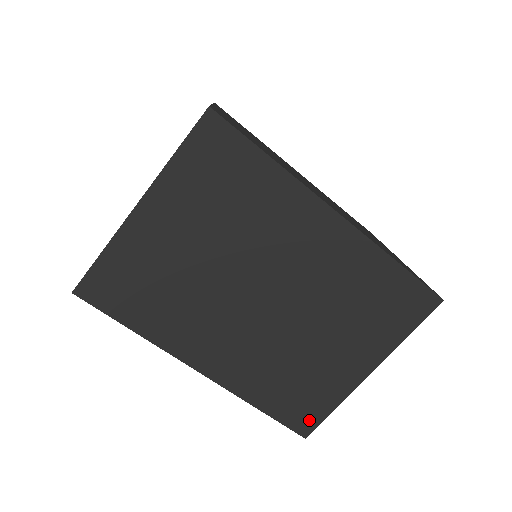
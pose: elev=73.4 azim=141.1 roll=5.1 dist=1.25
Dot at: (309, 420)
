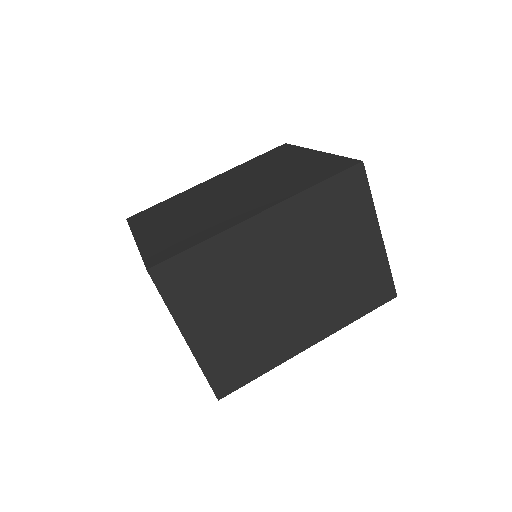
Dot at: (386, 289)
